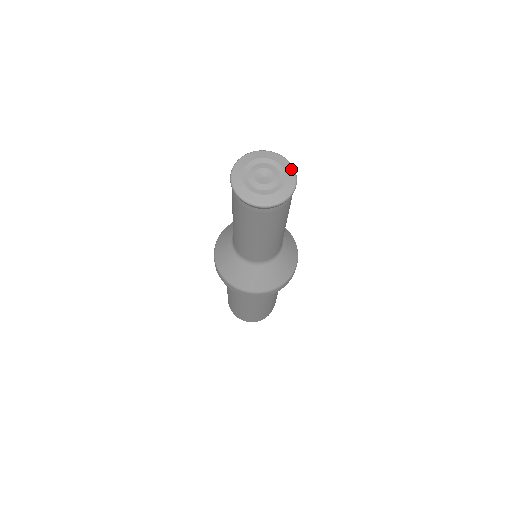
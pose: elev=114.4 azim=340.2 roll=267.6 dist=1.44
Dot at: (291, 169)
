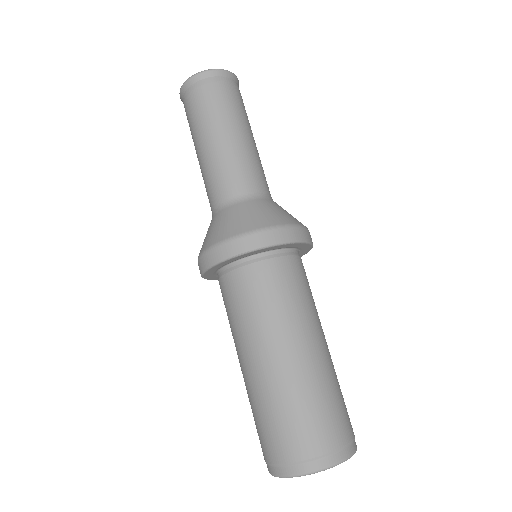
Dot at: occluded
